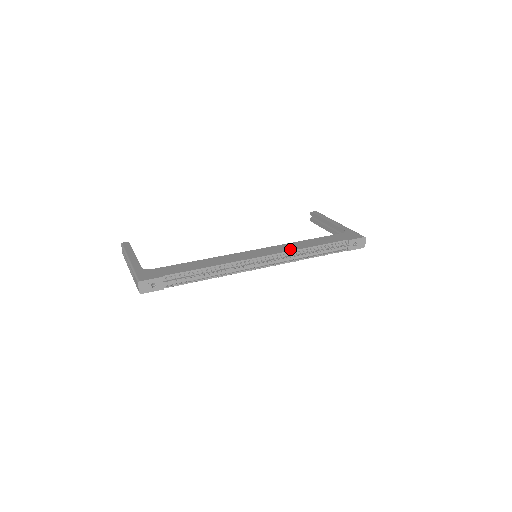
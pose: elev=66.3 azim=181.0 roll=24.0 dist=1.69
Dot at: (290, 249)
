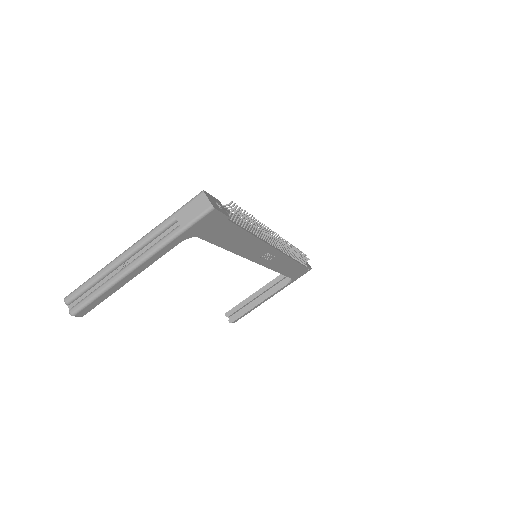
Dot at: occluded
